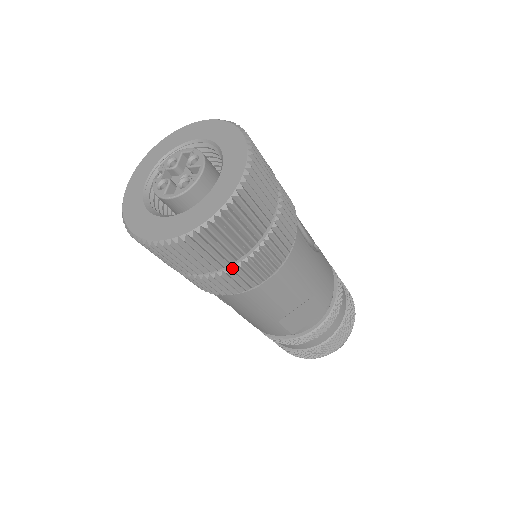
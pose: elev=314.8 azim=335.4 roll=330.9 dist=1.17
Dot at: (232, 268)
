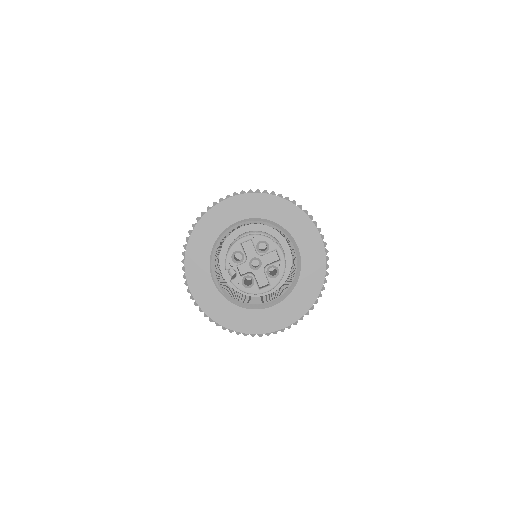
Dot at: occluded
